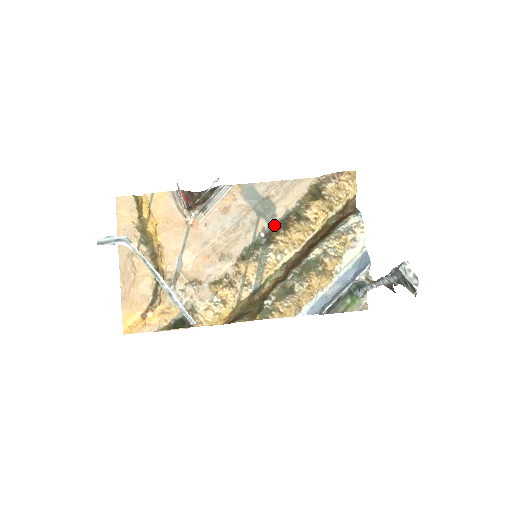
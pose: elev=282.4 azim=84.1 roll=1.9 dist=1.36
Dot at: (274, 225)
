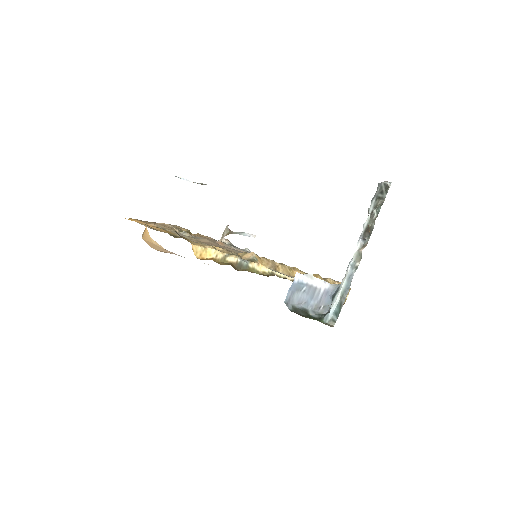
Dot at: occluded
